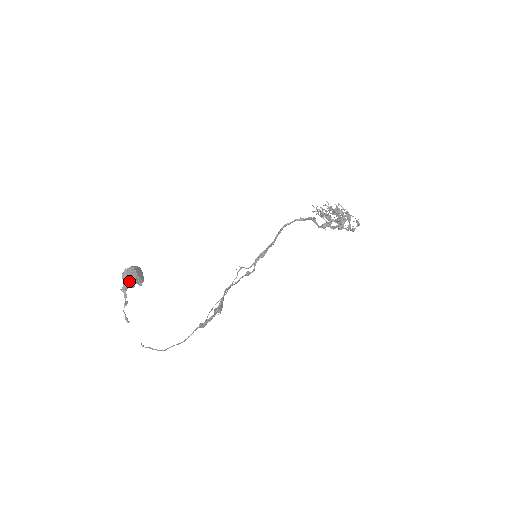
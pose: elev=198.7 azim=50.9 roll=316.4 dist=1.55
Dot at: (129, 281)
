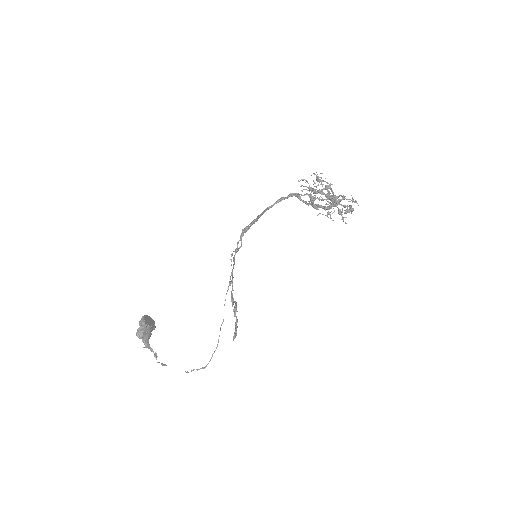
Dot at: (147, 337)
